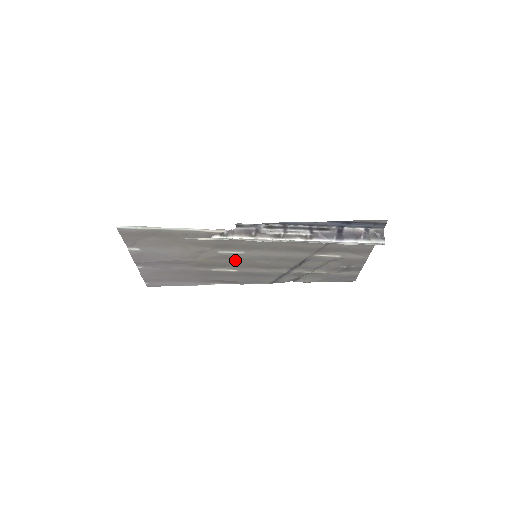
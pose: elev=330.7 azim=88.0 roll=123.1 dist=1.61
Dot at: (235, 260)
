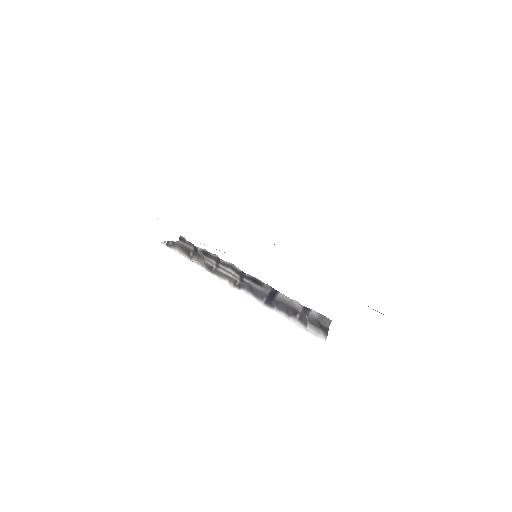
Dot at: occluded
